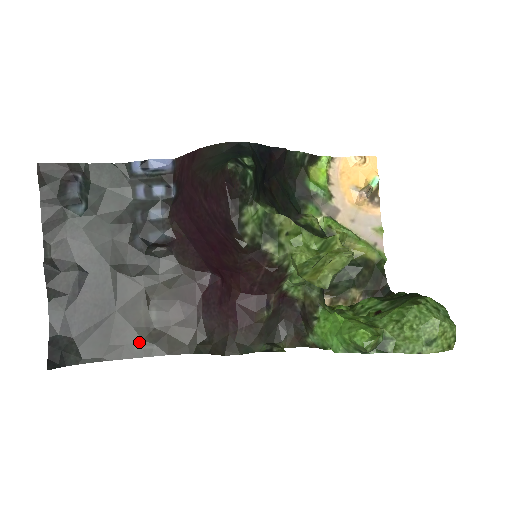
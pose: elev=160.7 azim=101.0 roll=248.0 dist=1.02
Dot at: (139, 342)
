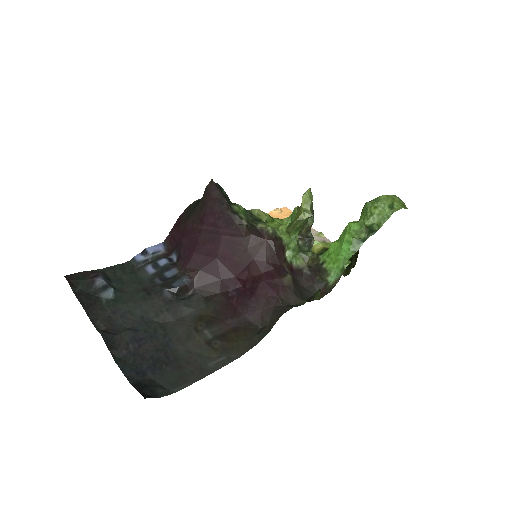
Dot at: (209, 359)
